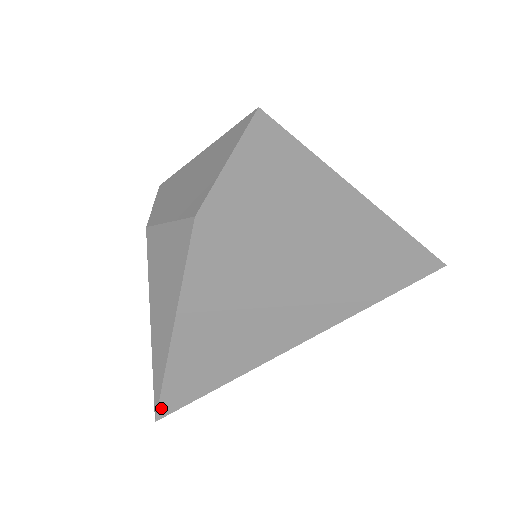
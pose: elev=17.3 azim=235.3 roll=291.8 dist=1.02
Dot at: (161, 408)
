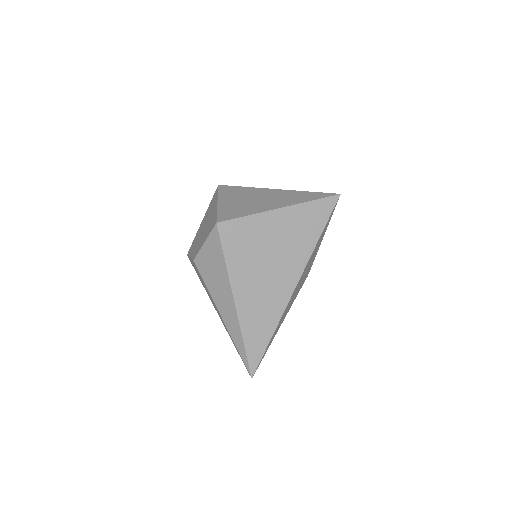
Dot at: (251, 364)
